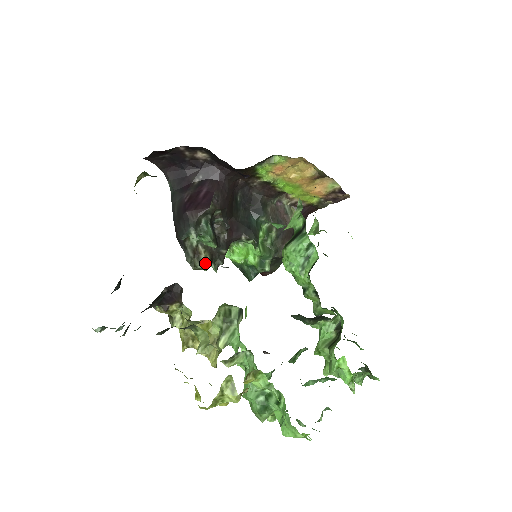
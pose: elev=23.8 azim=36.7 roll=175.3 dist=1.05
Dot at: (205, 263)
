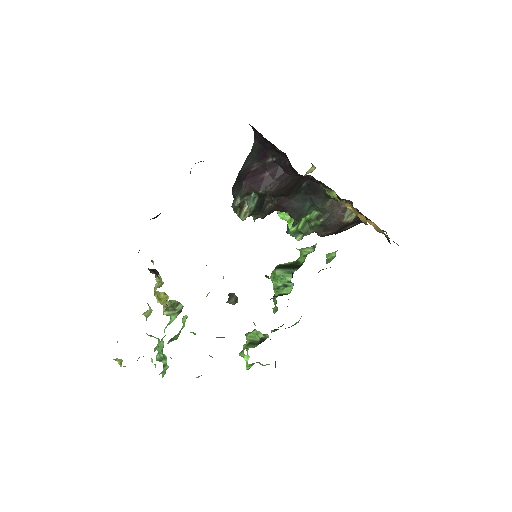
Dot at: (242, 217)
